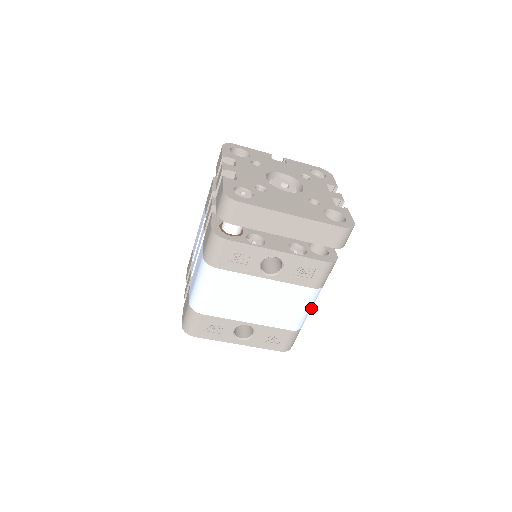
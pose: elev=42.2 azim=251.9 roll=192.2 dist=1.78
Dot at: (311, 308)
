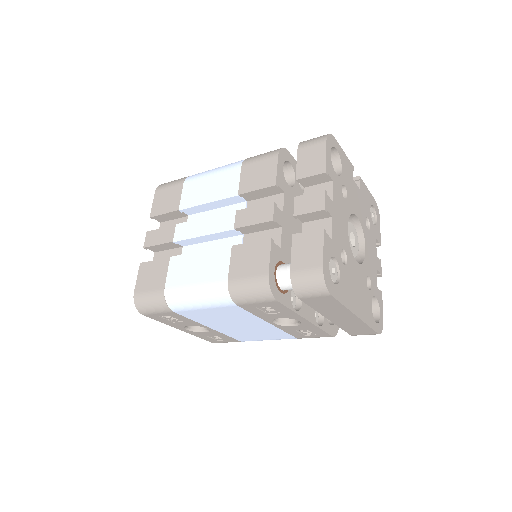
Dot at: occluded
